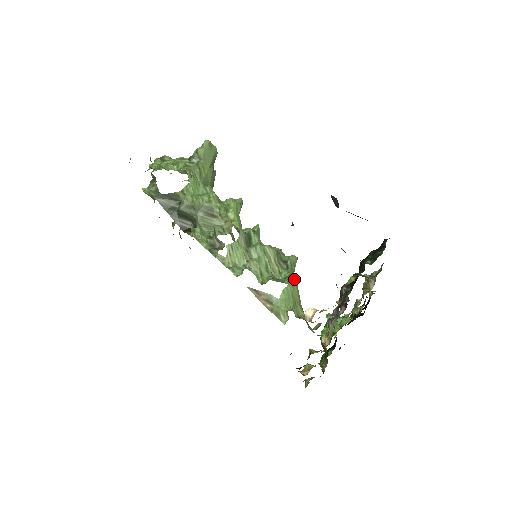
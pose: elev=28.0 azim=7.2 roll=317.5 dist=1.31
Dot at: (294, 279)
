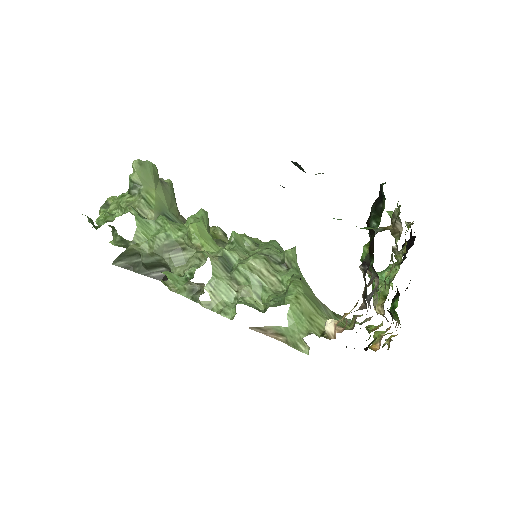
Dot at: (296, 289)
